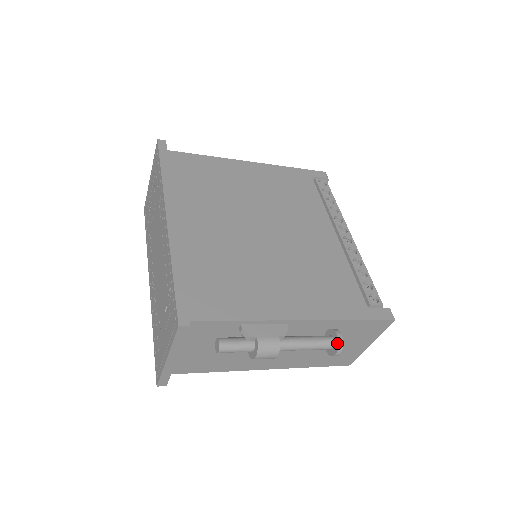
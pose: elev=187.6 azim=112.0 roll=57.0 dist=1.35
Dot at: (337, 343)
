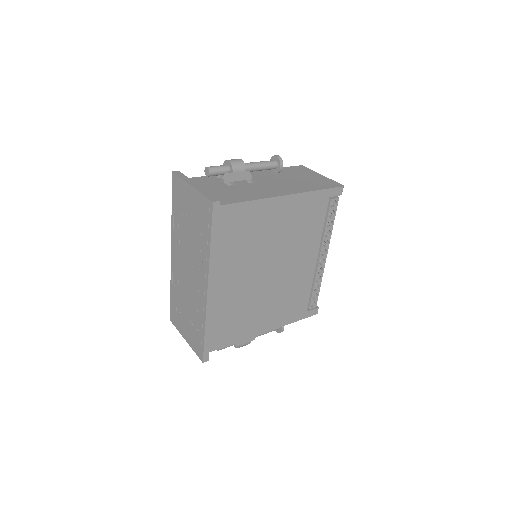
Dot at: (280, 332)
